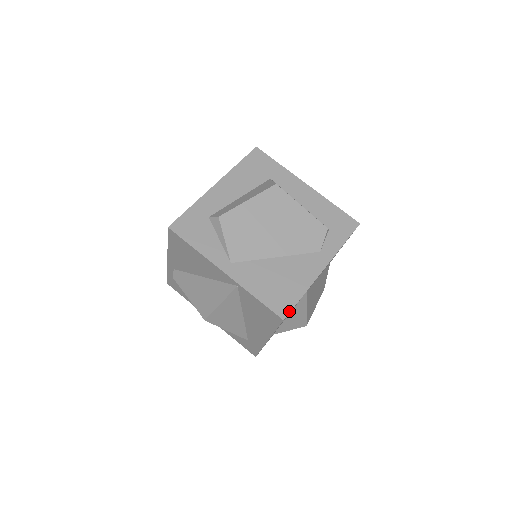
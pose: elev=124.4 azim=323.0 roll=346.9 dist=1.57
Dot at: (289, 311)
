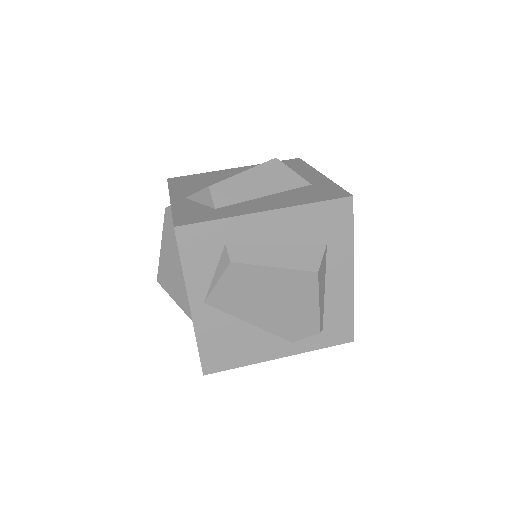
Dot at: (215, 372)
